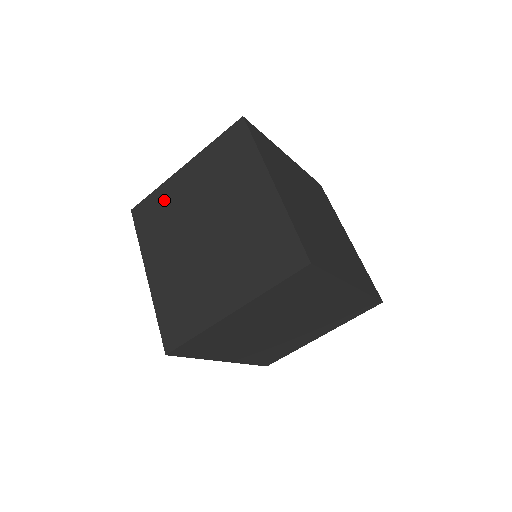
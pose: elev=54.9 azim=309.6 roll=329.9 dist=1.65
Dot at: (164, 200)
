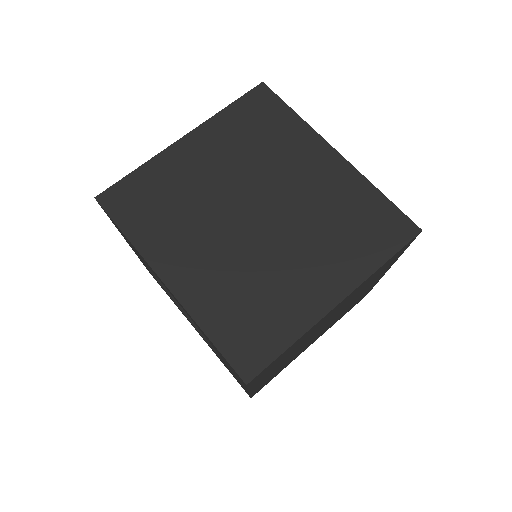
Dot at: occluded
